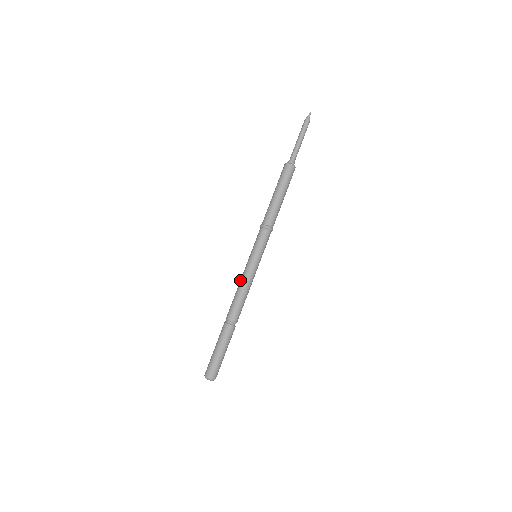
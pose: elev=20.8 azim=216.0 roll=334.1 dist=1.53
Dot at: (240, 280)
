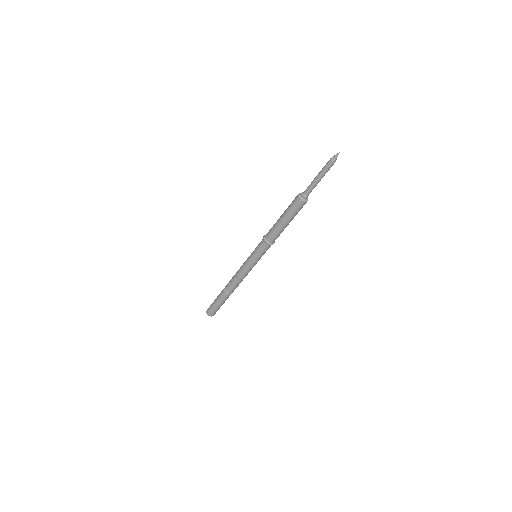
Dot at: (240, 267)
